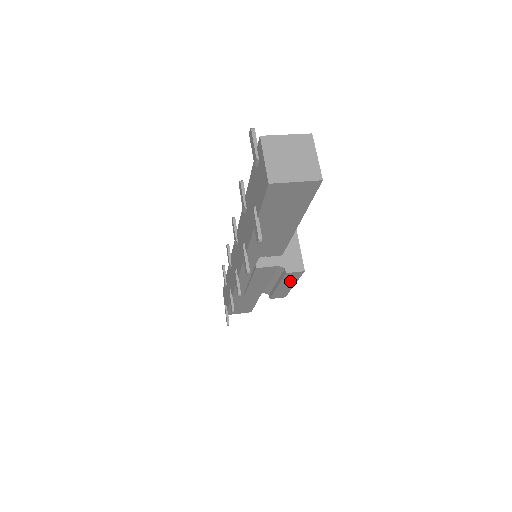
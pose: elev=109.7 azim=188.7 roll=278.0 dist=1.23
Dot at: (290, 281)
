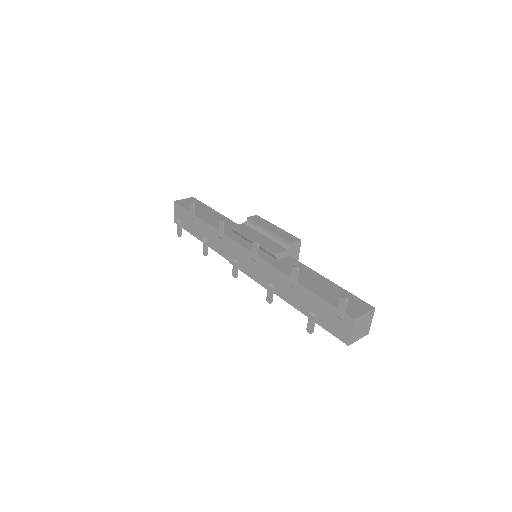
Dot at: occluded
